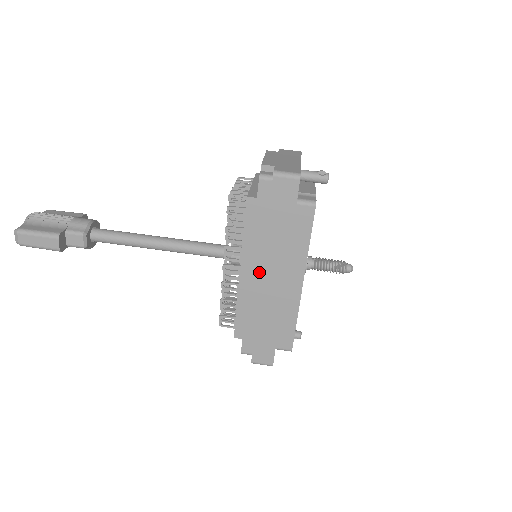
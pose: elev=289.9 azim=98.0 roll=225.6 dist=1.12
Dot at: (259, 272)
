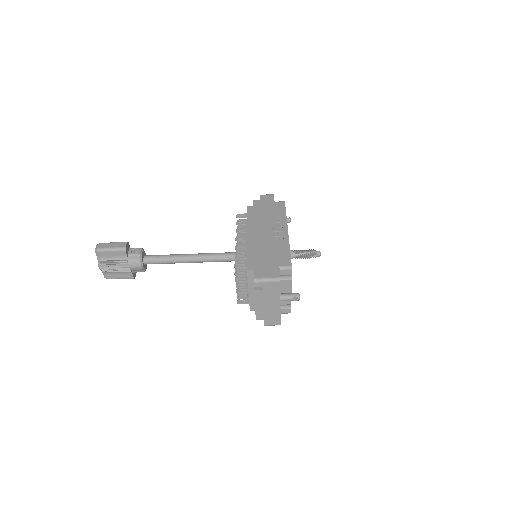
Dot at: occluded
